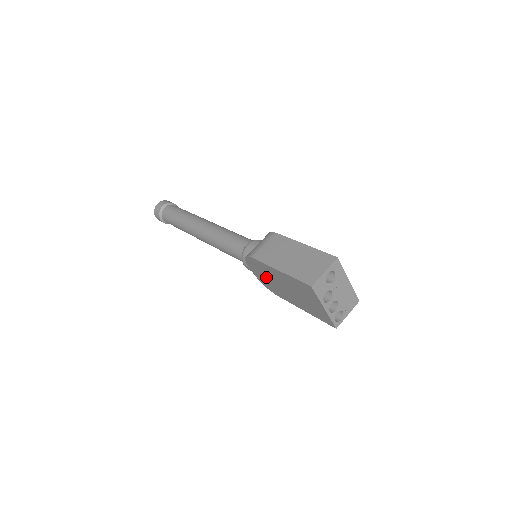
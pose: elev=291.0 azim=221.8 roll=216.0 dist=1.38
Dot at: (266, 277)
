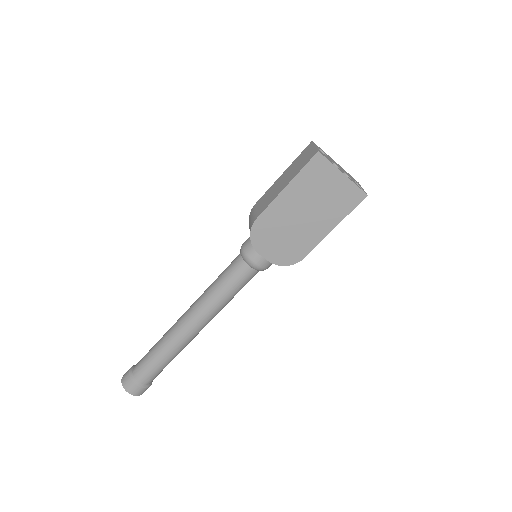
Dot at: (280, 237)
